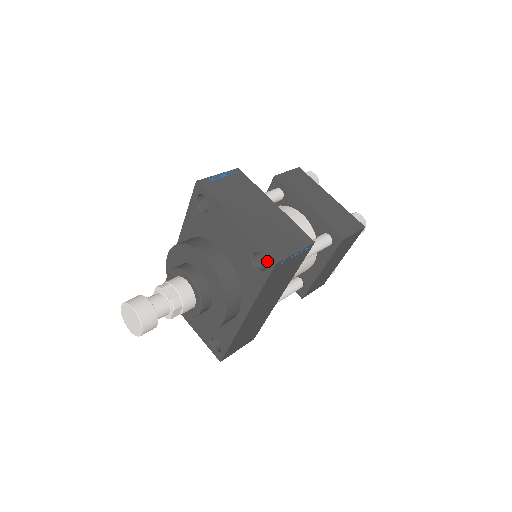
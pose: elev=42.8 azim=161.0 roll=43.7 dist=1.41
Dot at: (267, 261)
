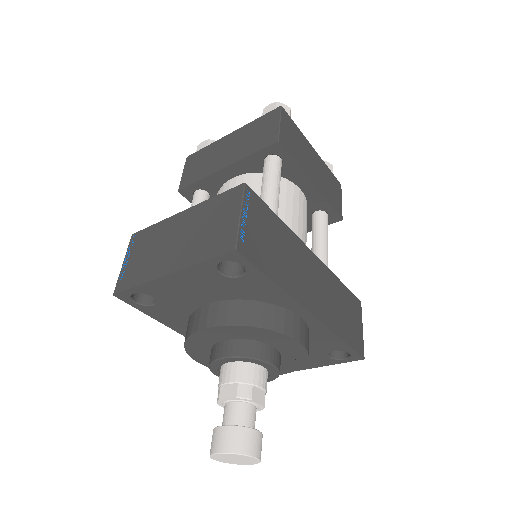
Dot at: (231, 260)
